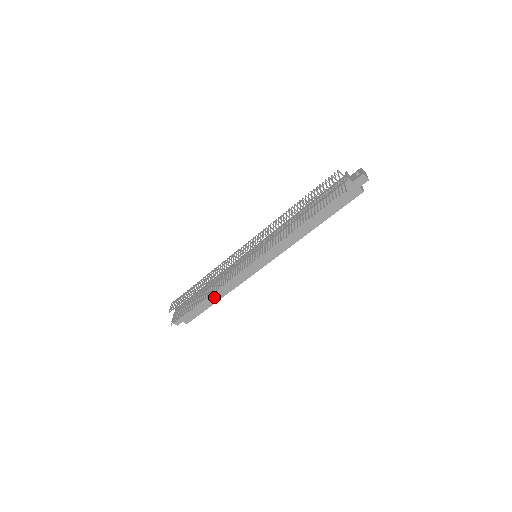
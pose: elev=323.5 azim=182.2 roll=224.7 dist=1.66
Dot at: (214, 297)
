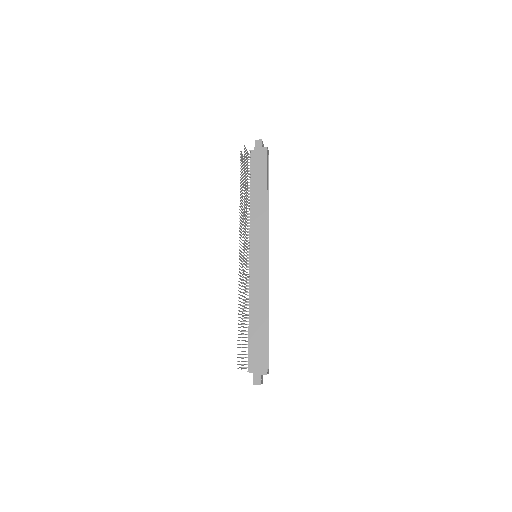
Dot at: (261, 321)
